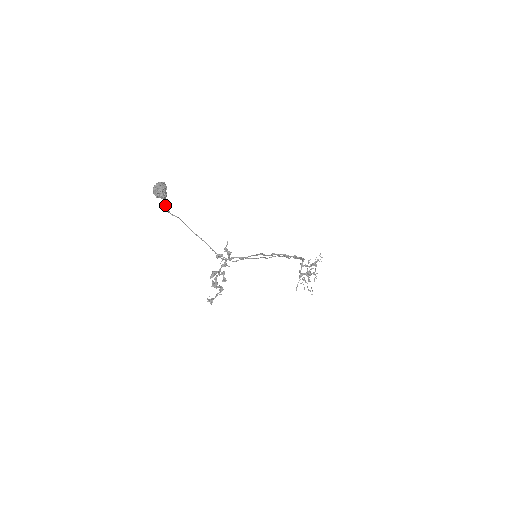
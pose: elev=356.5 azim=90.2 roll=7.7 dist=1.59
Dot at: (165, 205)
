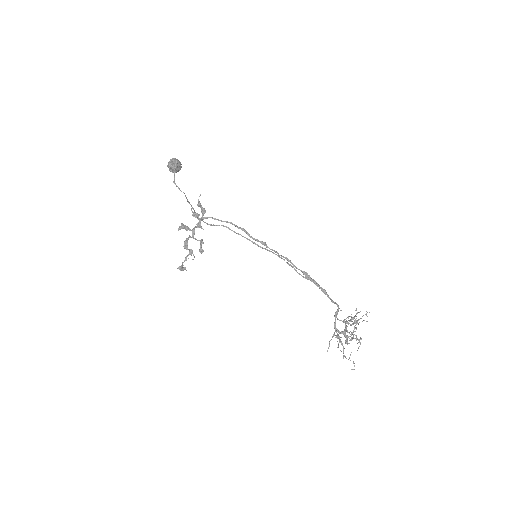
Dot at: (174, 178)
